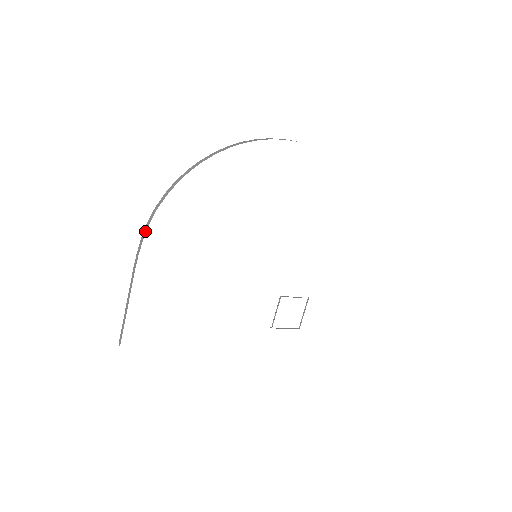
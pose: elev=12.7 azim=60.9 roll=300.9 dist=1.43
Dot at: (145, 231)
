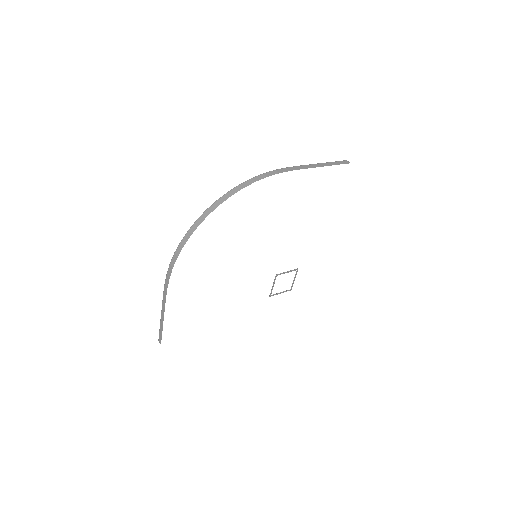
Dot at: (170, 272)
